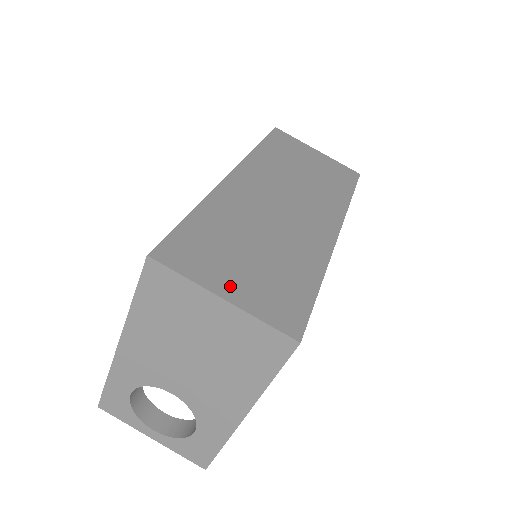
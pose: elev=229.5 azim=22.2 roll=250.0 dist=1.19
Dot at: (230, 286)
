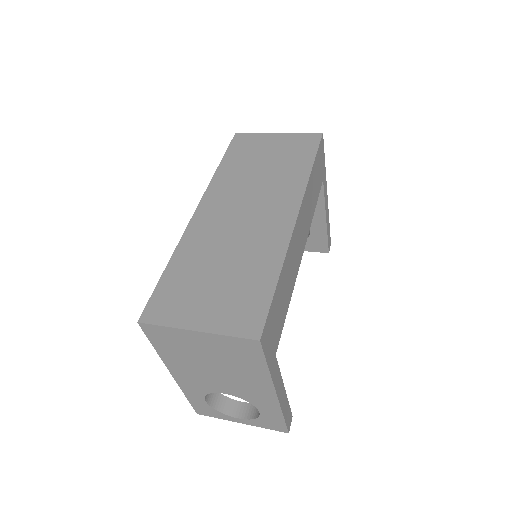
Dot at: (200, 317)
